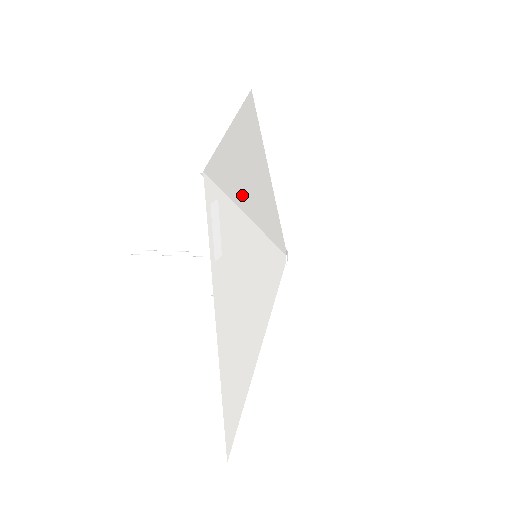
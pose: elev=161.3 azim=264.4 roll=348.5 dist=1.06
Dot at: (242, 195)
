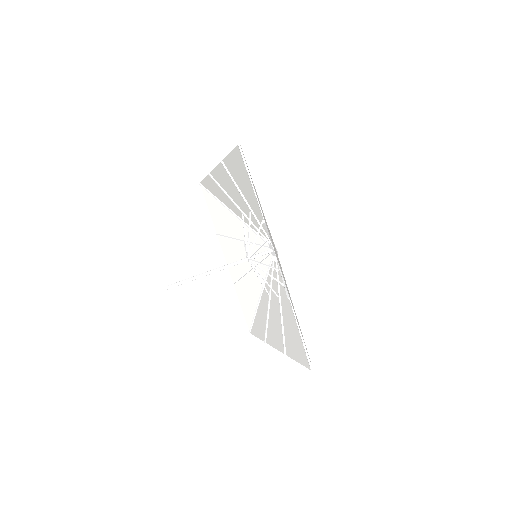
Dot at: (248, 184)
